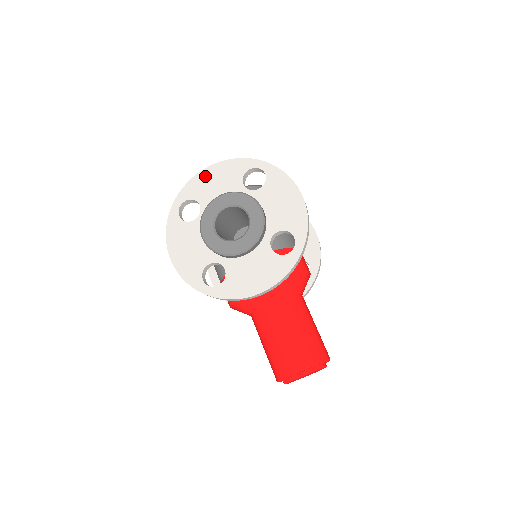
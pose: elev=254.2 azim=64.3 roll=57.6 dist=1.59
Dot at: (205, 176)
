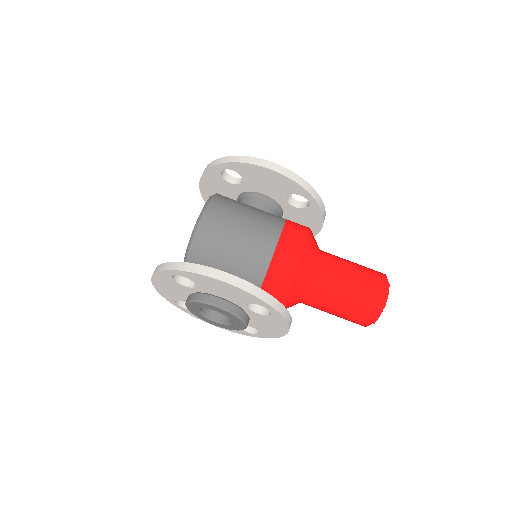
Dot at: (160, 288)
